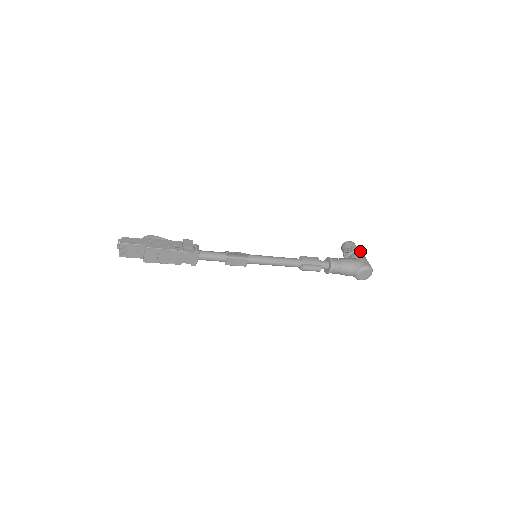
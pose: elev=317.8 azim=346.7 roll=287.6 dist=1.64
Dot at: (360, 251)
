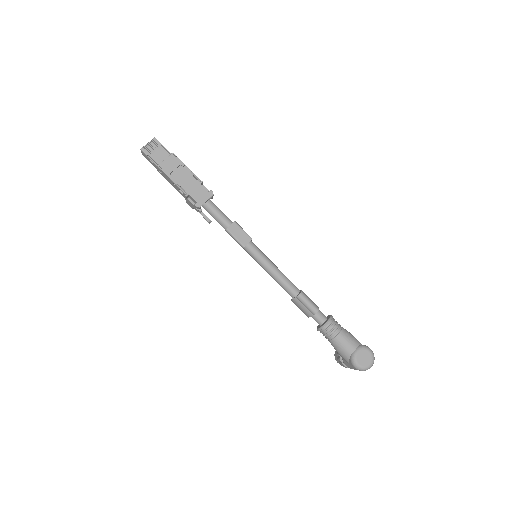
Dot at: occluded
